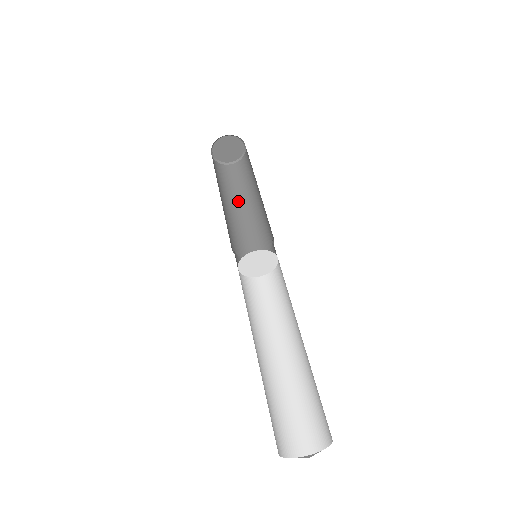
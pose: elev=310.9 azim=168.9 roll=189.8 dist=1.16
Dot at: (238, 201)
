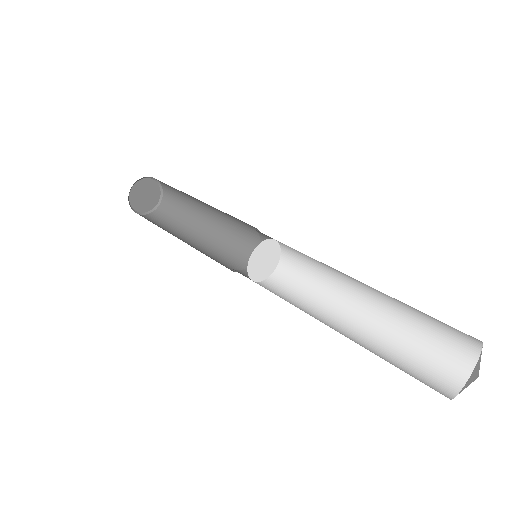
Dot at: (175, 236)
